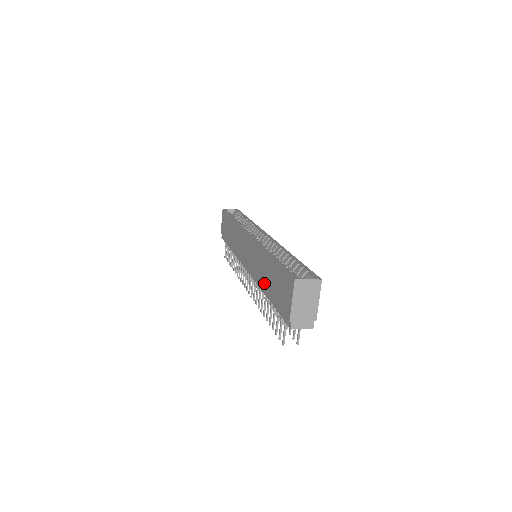
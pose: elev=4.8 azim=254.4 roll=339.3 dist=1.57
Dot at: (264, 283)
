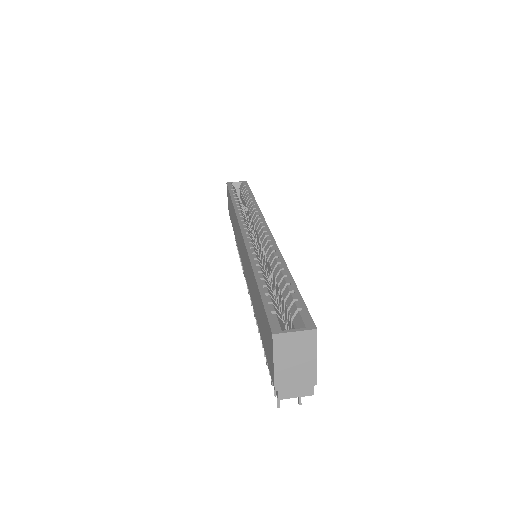
Dot at: (254, 309)
